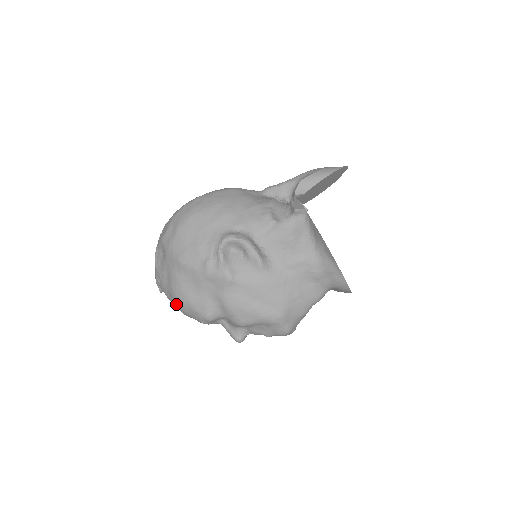
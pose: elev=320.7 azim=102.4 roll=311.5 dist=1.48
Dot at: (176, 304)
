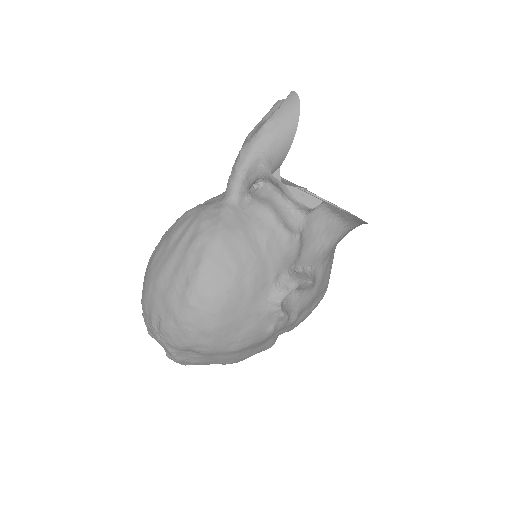
Dot at: occluded
